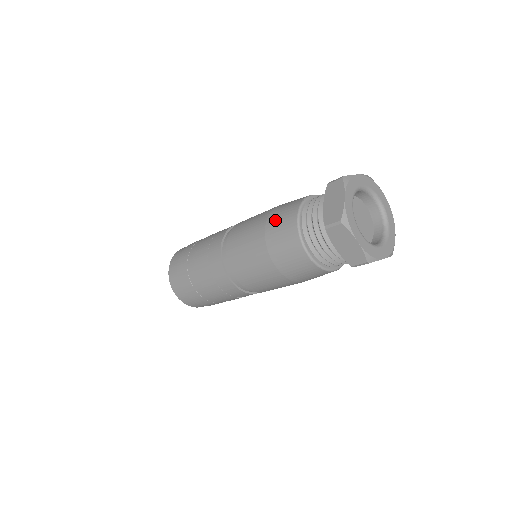
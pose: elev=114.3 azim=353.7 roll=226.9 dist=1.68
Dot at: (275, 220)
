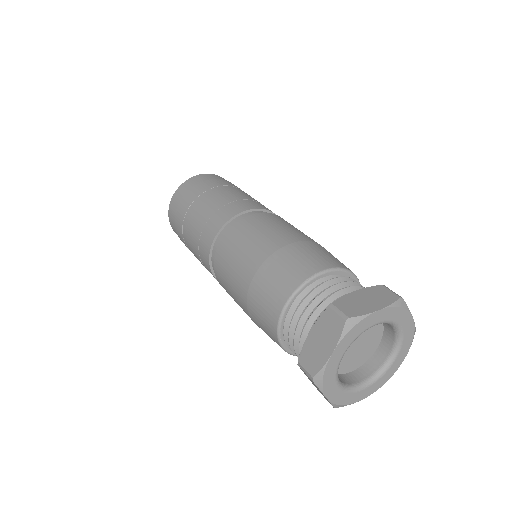
Dot at: (264, 281)
